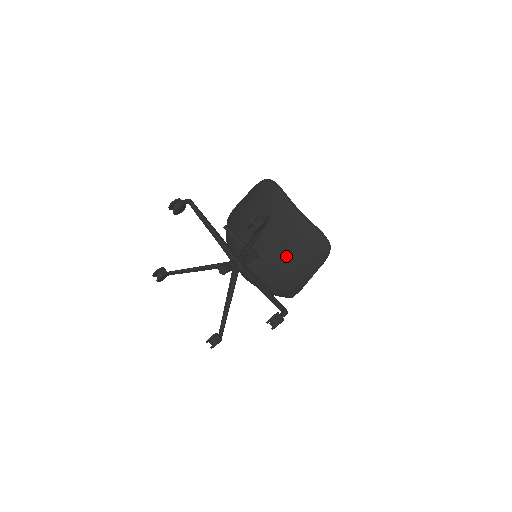
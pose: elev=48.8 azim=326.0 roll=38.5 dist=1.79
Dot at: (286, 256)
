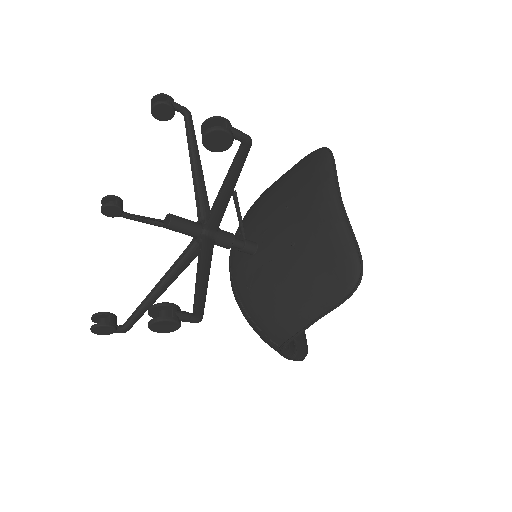
Dot at: (288, 266)
